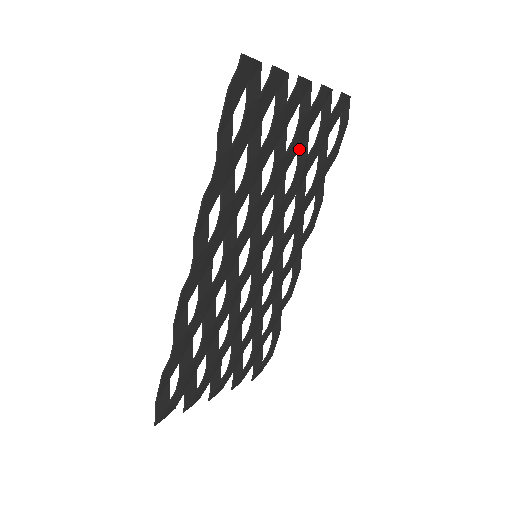
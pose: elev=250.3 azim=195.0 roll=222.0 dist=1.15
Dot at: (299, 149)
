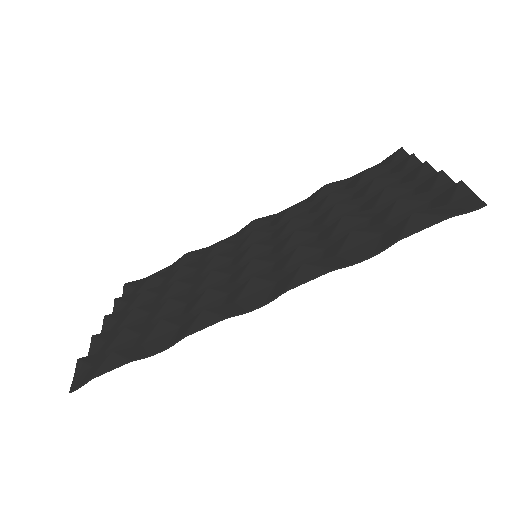
Dot at: (364, 197)
